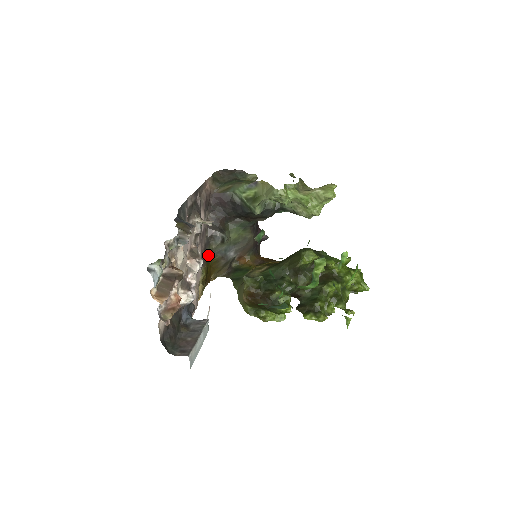
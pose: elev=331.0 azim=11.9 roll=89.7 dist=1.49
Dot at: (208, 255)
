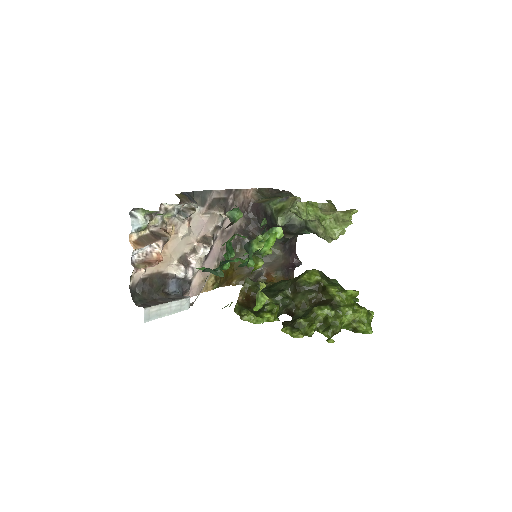
Dot at: occluded
